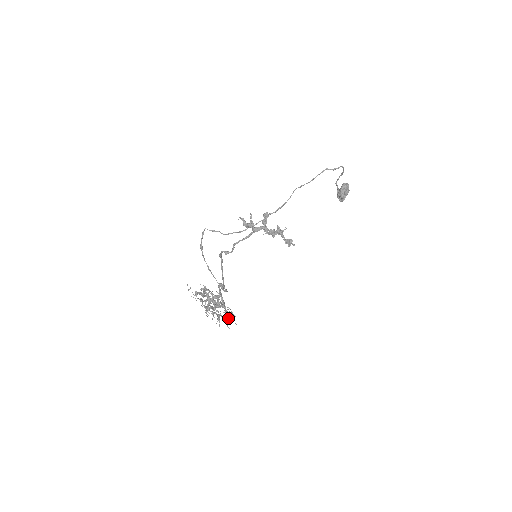
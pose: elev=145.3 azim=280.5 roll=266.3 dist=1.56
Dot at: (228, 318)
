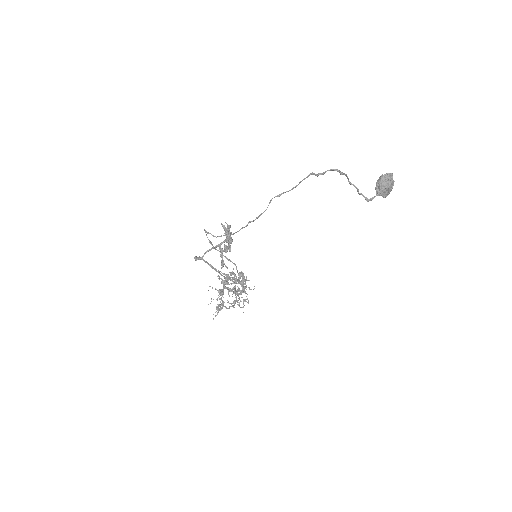
Dot at: (217, 309)
